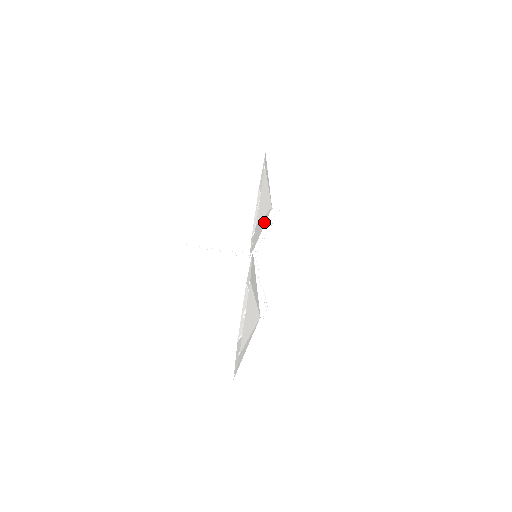
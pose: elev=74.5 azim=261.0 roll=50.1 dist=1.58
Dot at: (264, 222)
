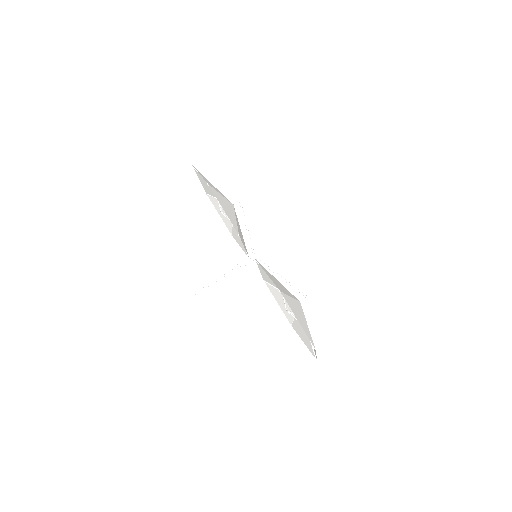
Dot at: occluded
